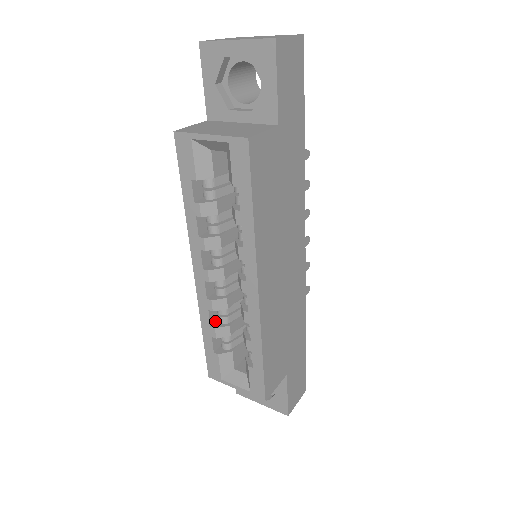
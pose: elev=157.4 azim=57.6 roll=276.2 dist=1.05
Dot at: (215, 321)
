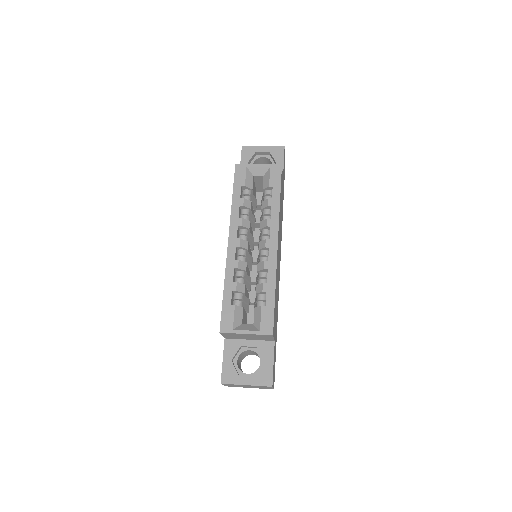
Dot at: occluded
